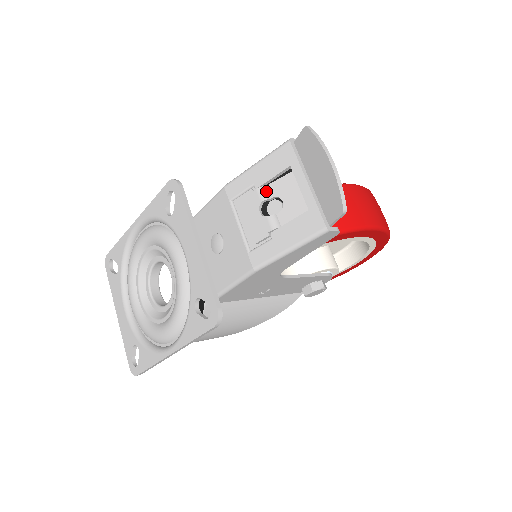
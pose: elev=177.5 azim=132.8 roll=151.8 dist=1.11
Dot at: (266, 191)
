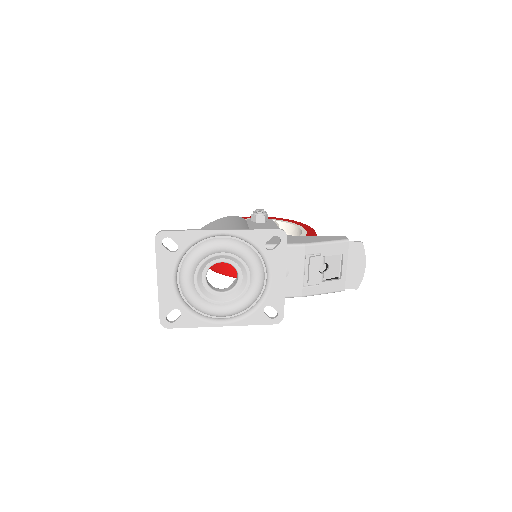
Dot at: (325, 259)
